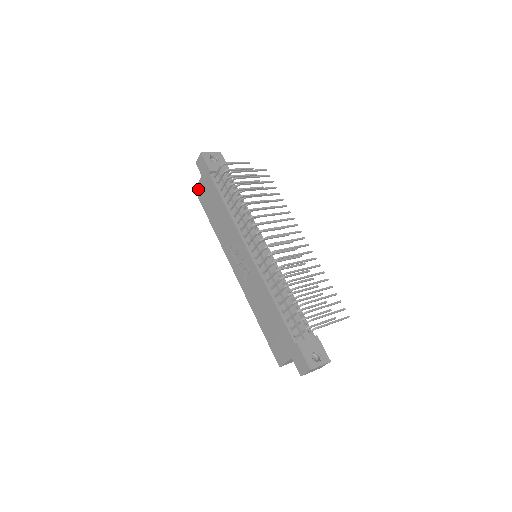
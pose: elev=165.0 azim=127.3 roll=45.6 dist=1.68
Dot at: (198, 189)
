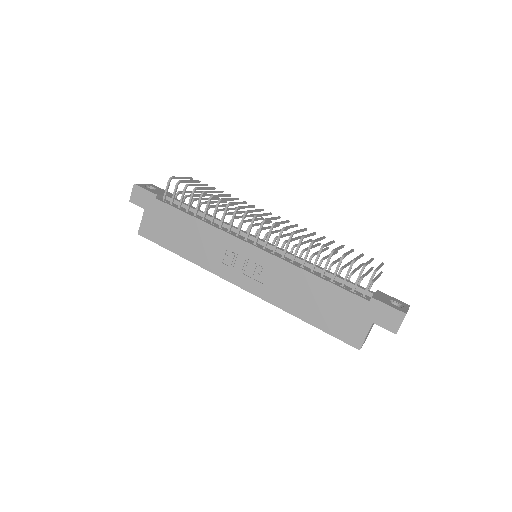
Dot at: (143, 228)
